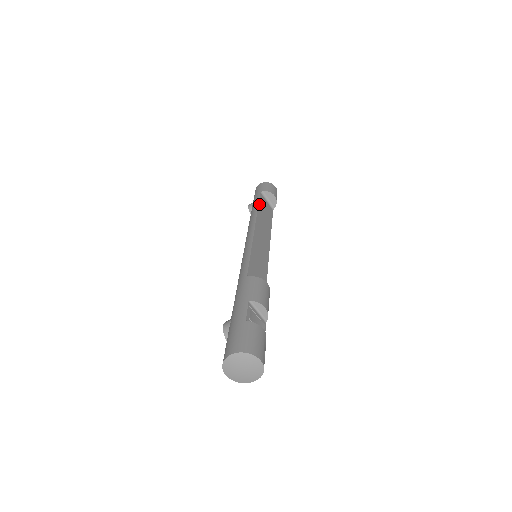
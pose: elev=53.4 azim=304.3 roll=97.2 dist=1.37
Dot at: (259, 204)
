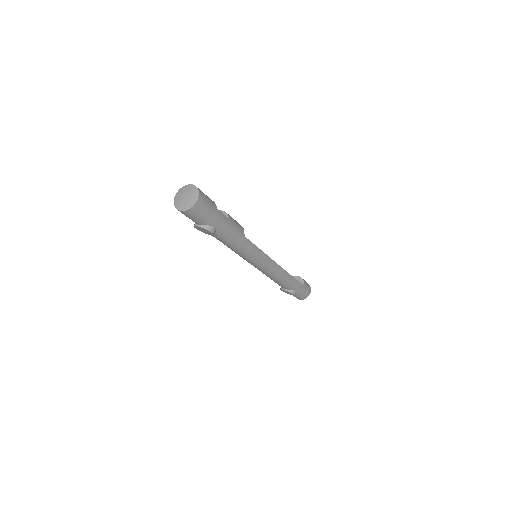
Dot at: occluded
